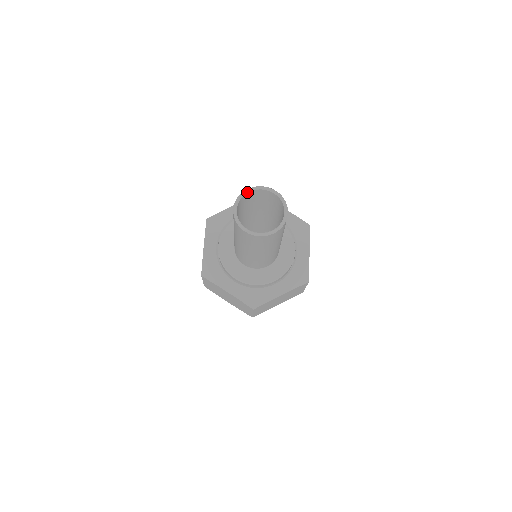
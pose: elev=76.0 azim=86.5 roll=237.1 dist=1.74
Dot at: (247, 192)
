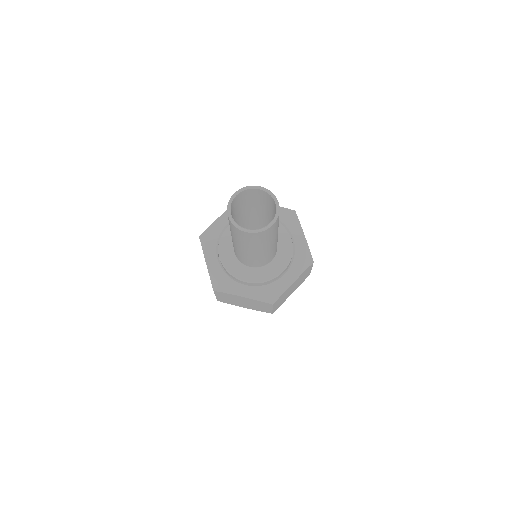
Dot at: (235, 196)
